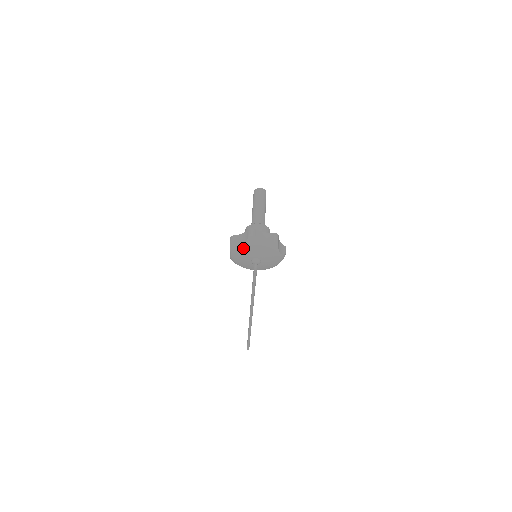
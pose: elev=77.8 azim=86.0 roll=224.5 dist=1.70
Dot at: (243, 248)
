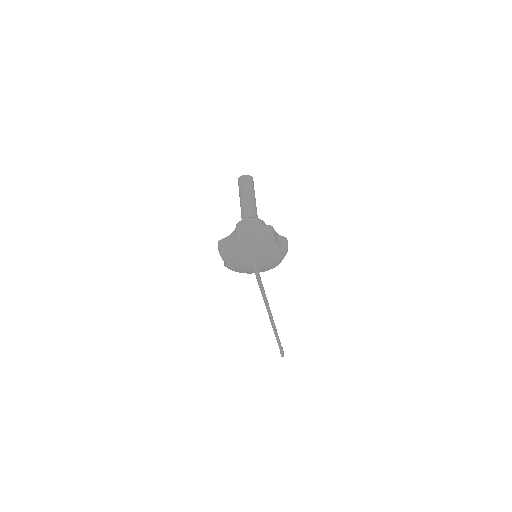
Dot at: (234, 252)
